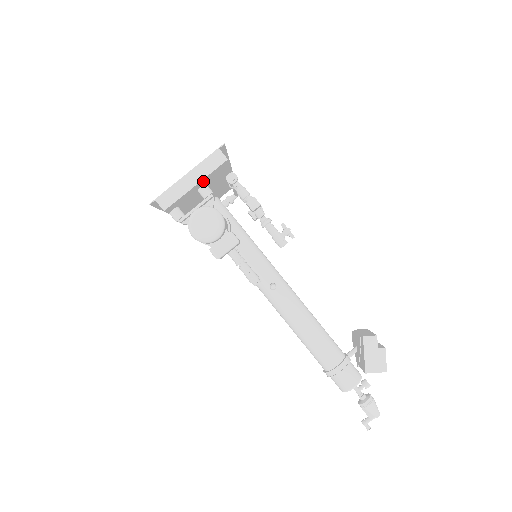
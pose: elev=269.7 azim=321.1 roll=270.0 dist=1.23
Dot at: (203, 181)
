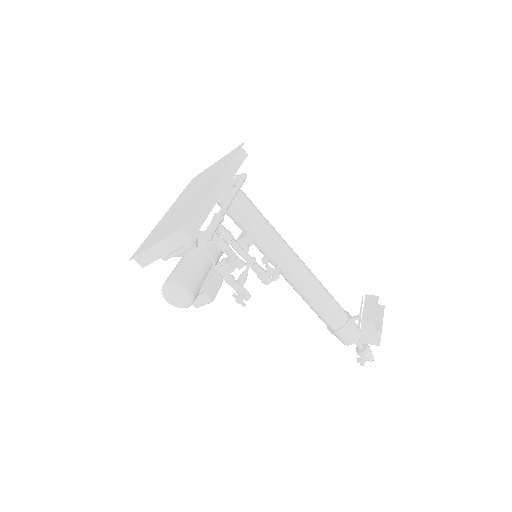
Dot at: occluded
